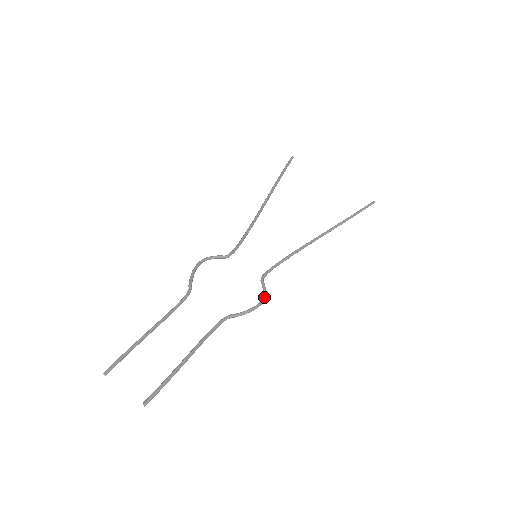
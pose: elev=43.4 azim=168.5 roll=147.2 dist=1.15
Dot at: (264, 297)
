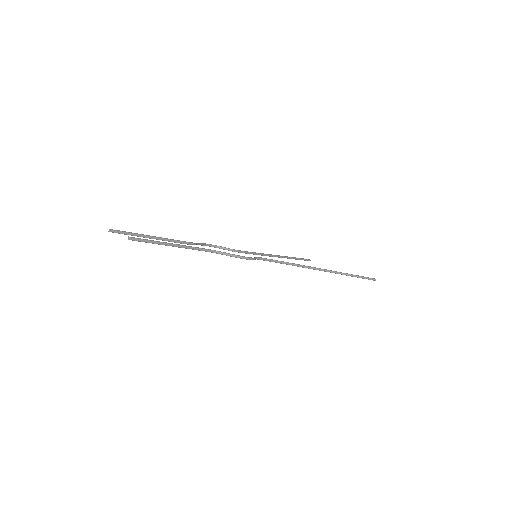
Dot at: (252, 258)
